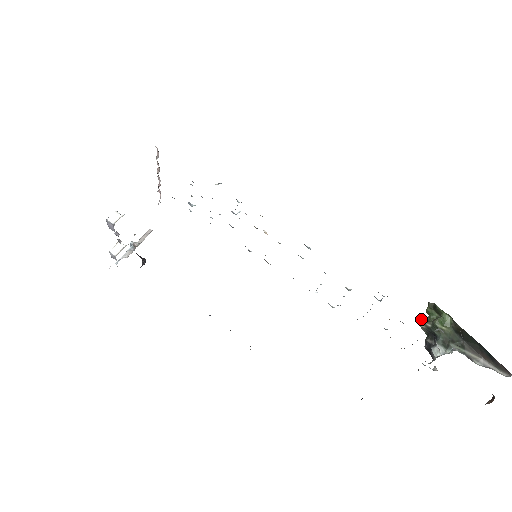
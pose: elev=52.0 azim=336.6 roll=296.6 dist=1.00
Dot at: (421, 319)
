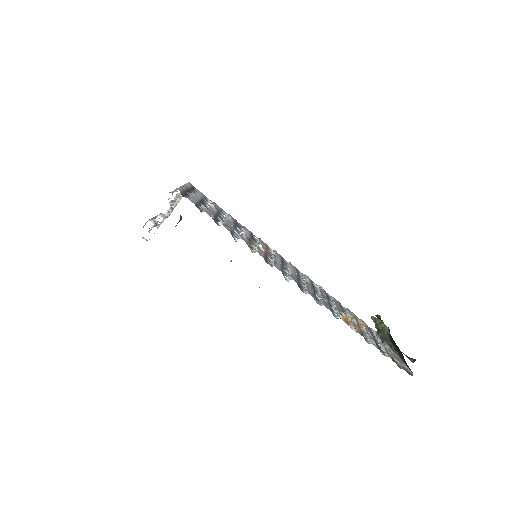
Dot at: (372, 317)
